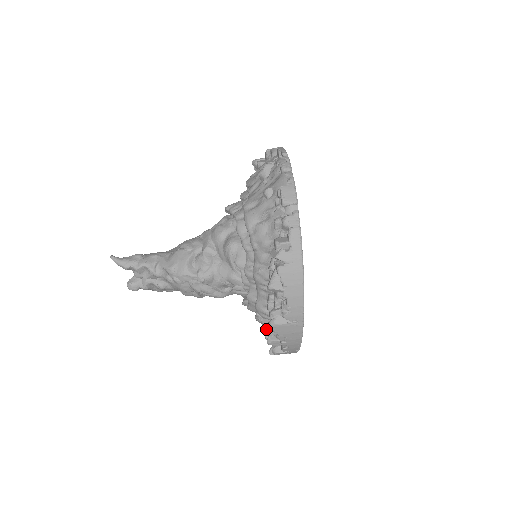
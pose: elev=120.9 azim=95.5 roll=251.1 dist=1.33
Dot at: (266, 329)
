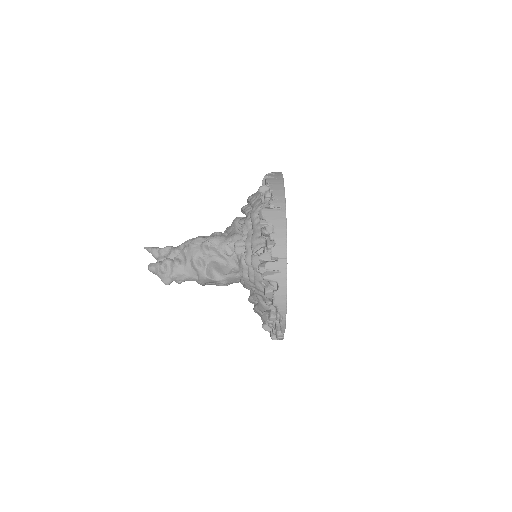
Dot at: occluded
